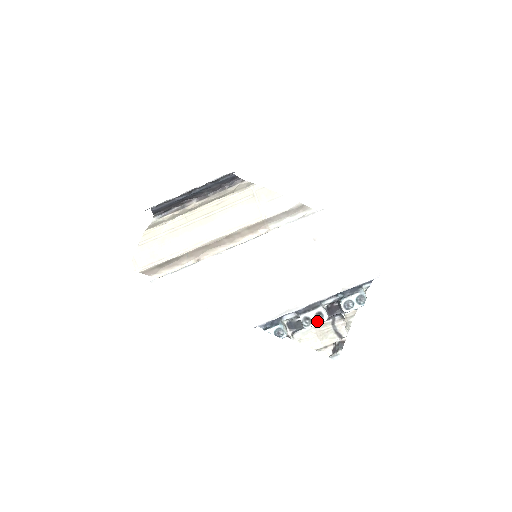
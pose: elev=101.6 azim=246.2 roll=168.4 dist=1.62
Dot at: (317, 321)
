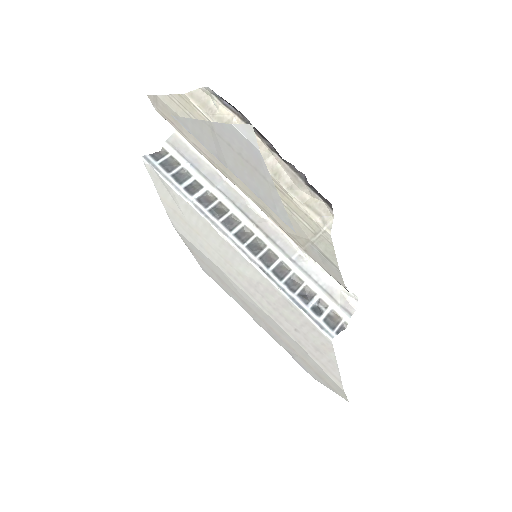
Dot at: occluded
